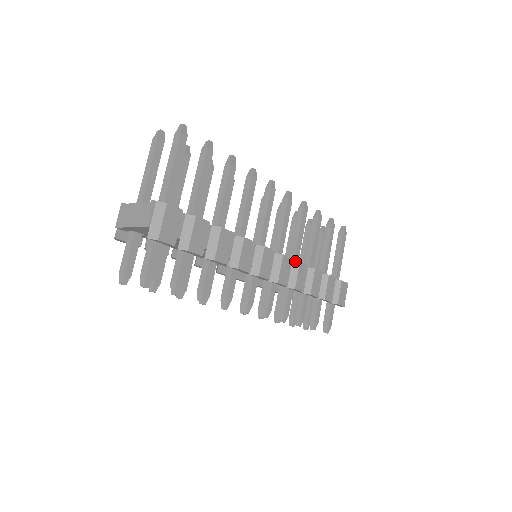
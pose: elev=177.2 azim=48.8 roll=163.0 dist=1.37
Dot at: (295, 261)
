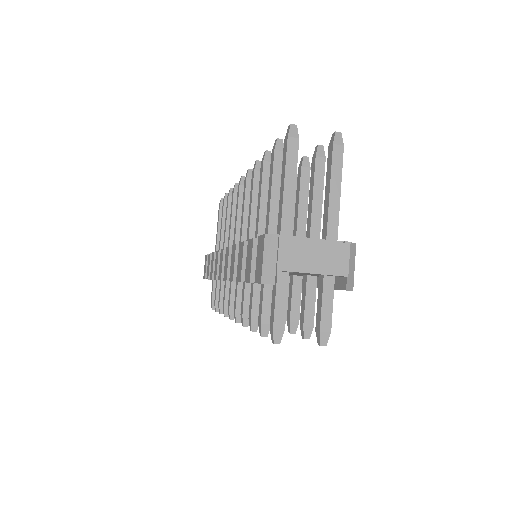
Dot at: occluded
